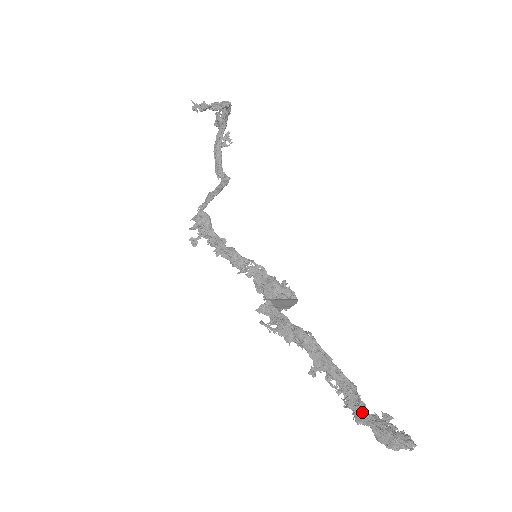
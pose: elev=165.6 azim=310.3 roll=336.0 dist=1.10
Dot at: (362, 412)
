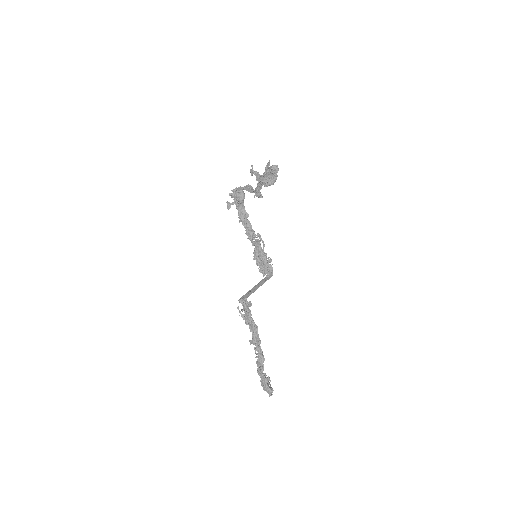
Dot at: (261, 372)
